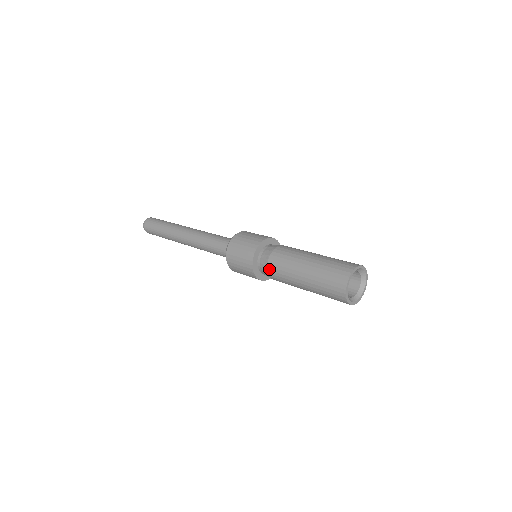
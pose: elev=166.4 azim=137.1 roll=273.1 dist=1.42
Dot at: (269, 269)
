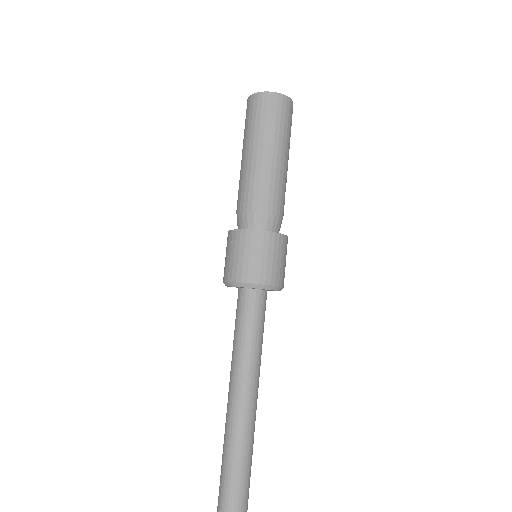
Dot at: (237, 208)
